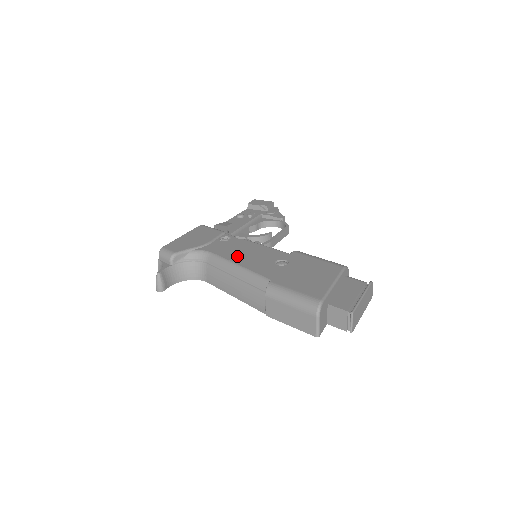
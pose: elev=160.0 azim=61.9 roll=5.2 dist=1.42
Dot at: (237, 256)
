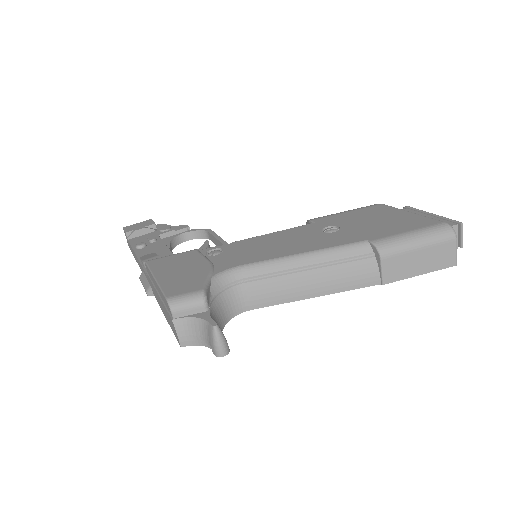
Dot at: (277, 250)
